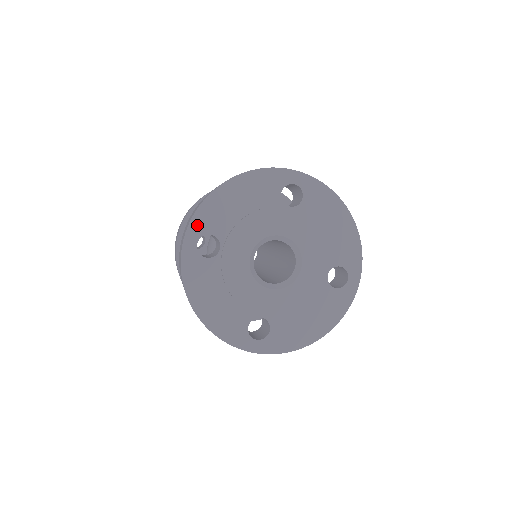
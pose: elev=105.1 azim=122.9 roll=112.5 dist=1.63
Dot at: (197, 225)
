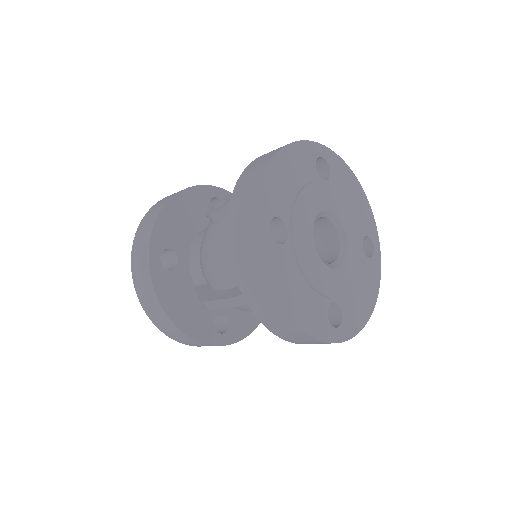
Dot at: (264, 207)
